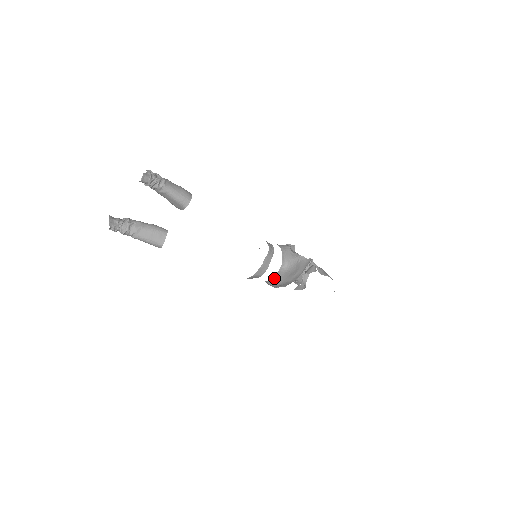
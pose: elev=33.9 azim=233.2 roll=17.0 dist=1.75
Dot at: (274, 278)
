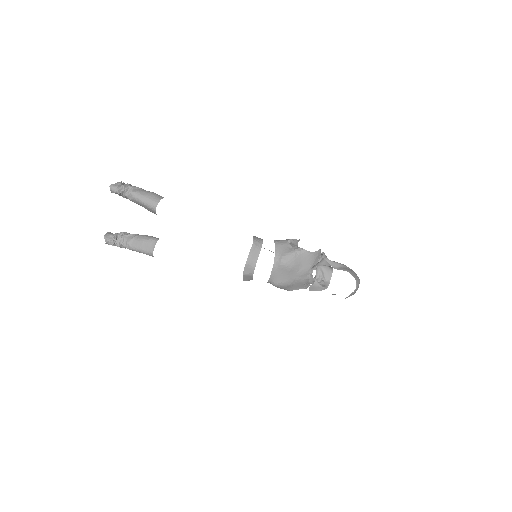
Dot at: (272, 277)
